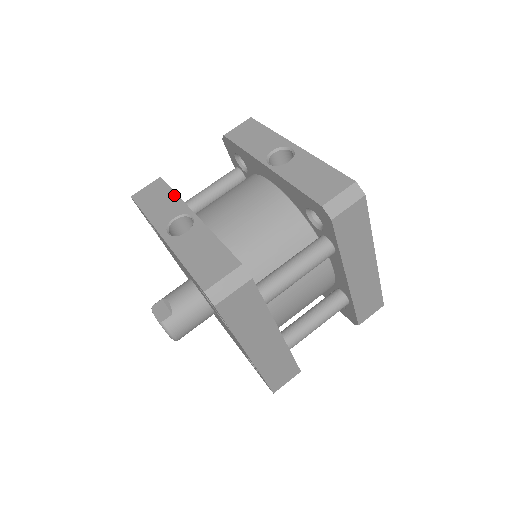
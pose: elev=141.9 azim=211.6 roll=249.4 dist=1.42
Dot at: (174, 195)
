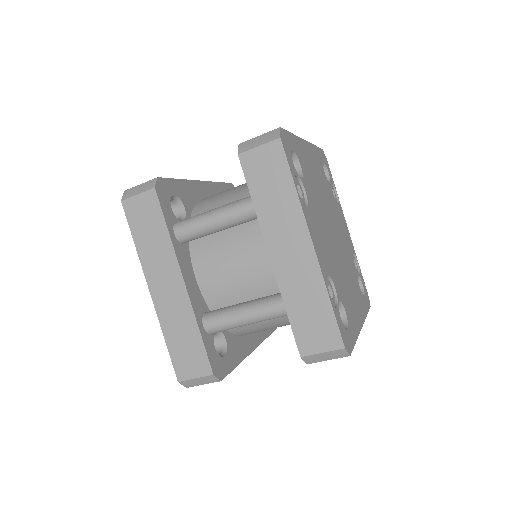
Dot at: (216, 182)
